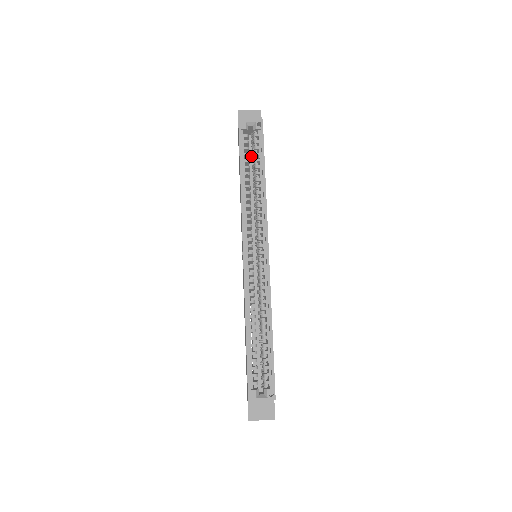
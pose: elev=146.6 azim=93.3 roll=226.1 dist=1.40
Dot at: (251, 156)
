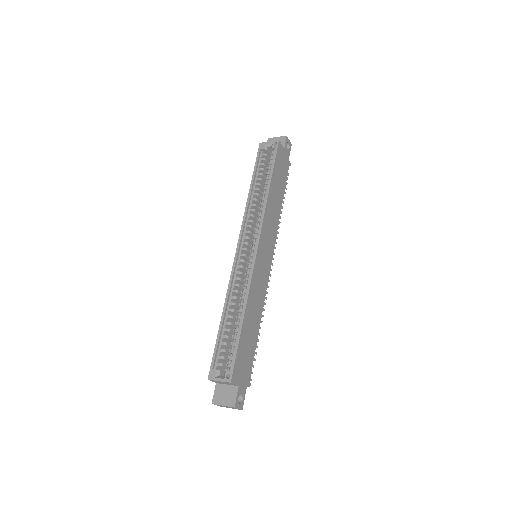
Dot at: occluded
